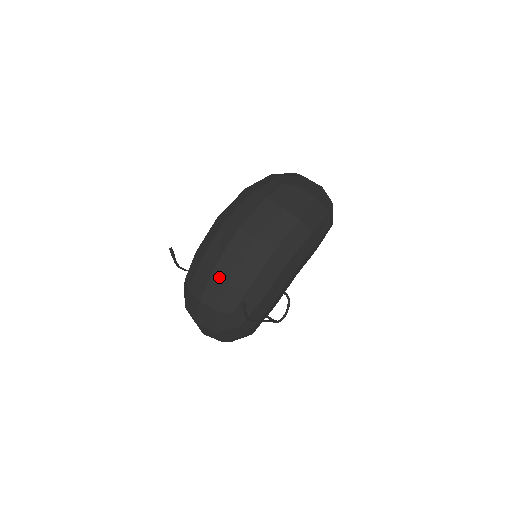
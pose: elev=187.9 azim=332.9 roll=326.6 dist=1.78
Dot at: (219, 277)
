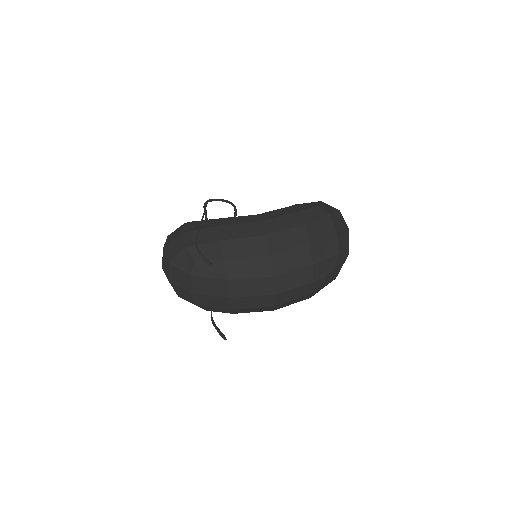
Dot at: (224, 302)
